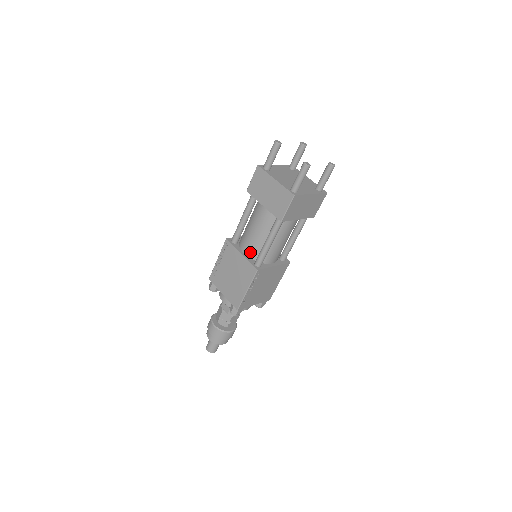
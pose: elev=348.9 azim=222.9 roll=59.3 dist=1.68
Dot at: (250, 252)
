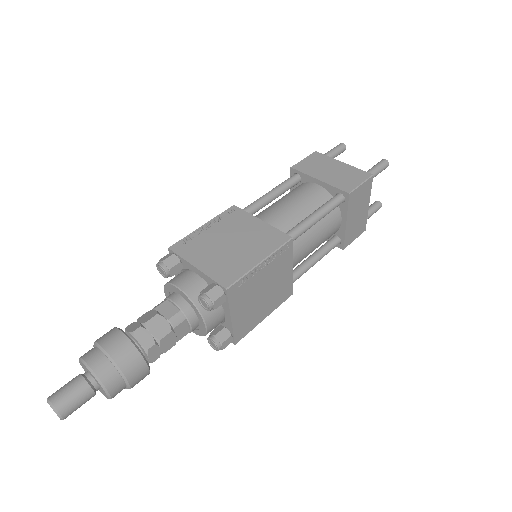
Dot at: (275, 225)
